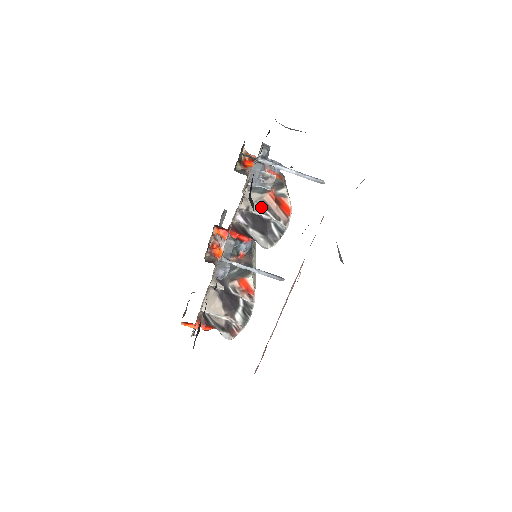
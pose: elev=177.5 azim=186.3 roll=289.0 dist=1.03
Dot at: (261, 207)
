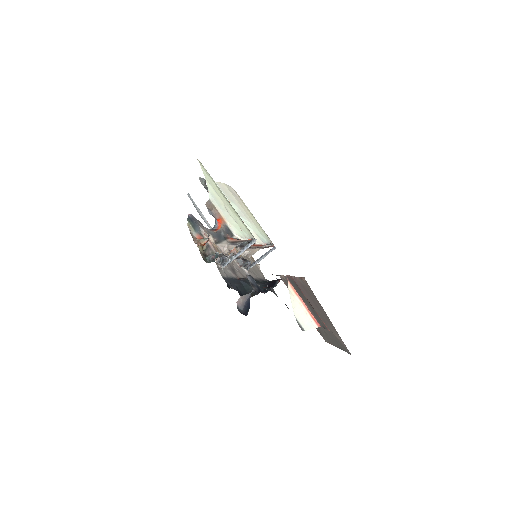
Dot at: (233, 244)
